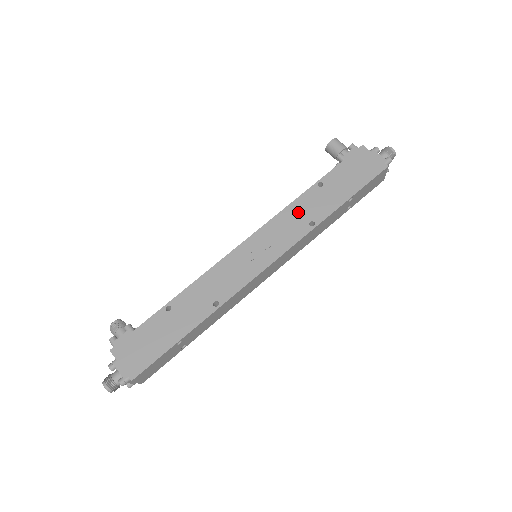
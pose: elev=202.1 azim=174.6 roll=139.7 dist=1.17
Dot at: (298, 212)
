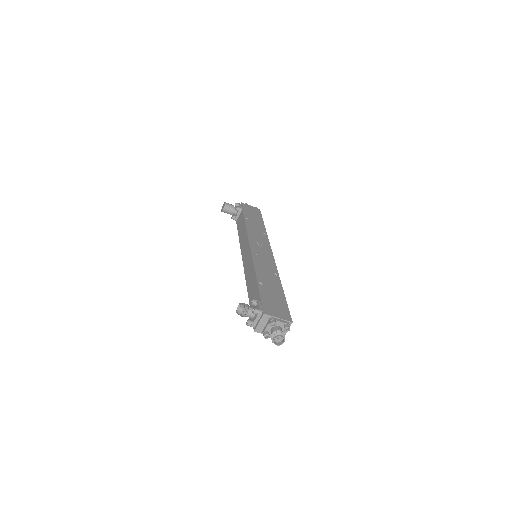
Dot at: (254, 230)
